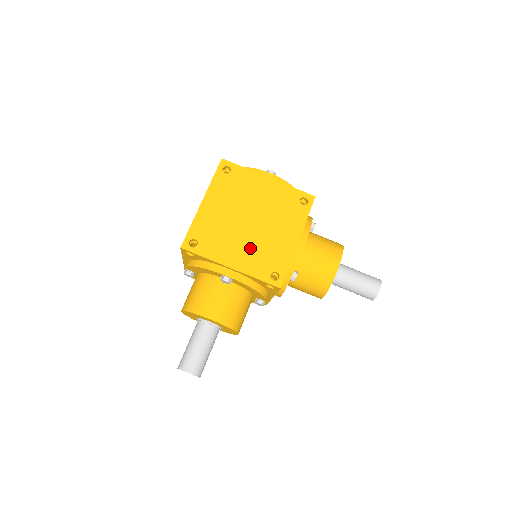
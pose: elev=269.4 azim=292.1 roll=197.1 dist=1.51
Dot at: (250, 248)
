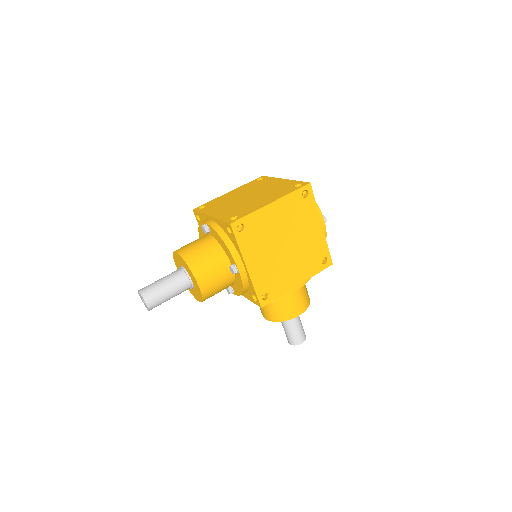
Dot at: (269, 264)
